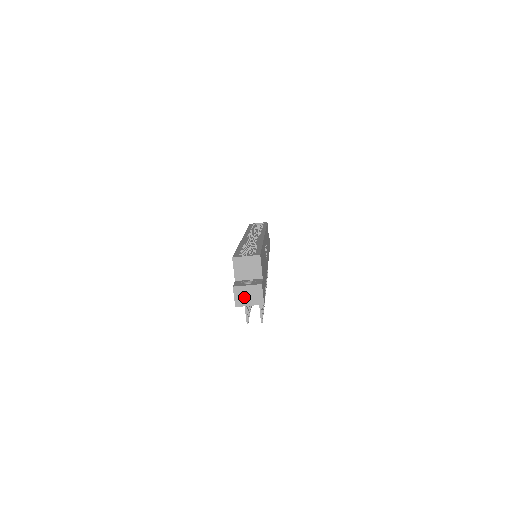
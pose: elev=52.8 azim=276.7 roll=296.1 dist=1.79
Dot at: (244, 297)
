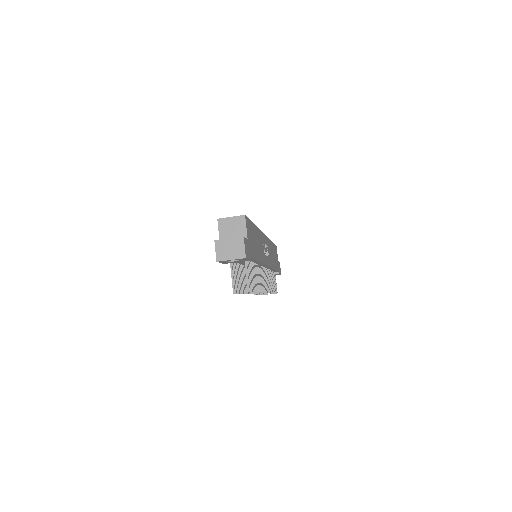
Dot at: (225, 251)
